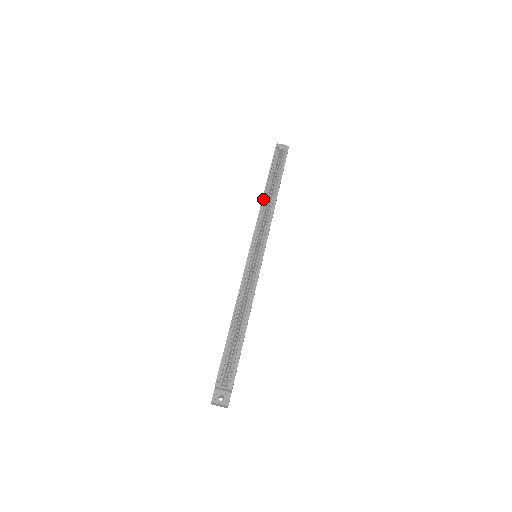
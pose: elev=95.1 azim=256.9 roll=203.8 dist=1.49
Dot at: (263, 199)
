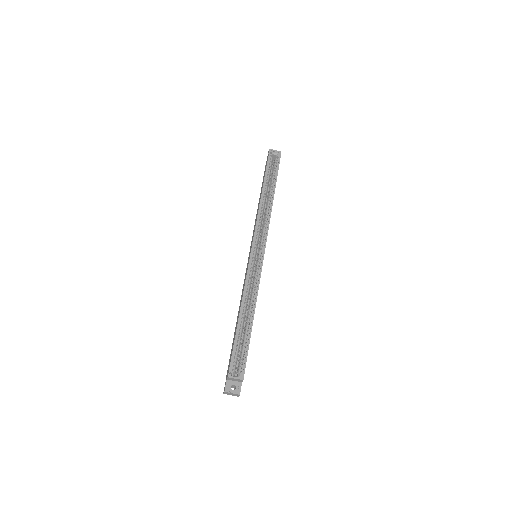
Dot at: (261, 203)
